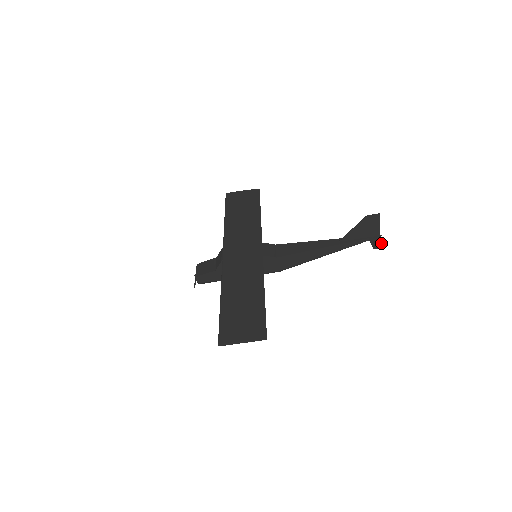
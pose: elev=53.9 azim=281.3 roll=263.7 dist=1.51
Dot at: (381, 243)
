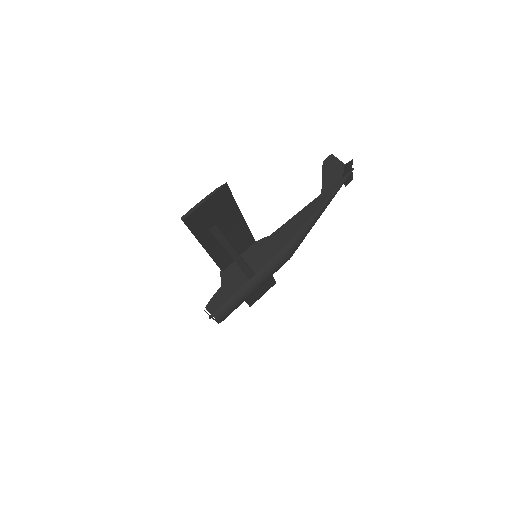
Dot at: (351, 164)
